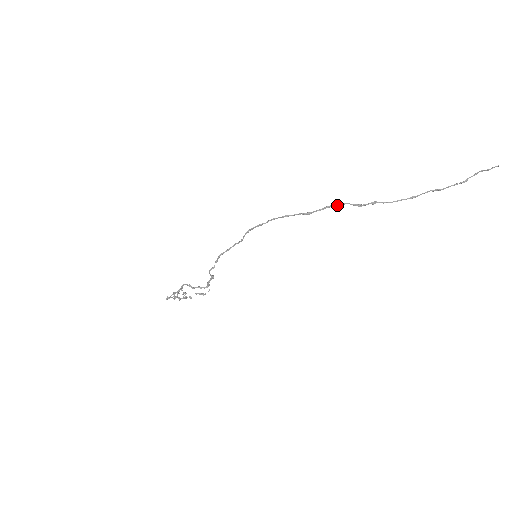
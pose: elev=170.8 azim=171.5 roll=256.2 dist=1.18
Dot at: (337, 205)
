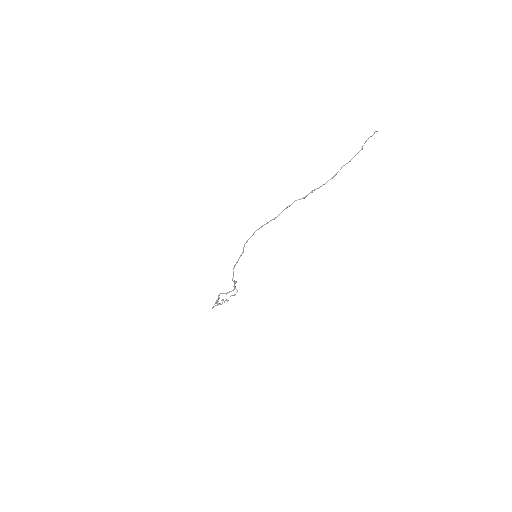
Dot at: (290, 205)
